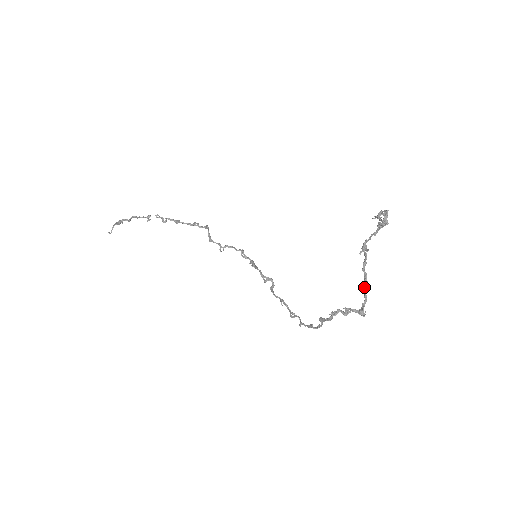
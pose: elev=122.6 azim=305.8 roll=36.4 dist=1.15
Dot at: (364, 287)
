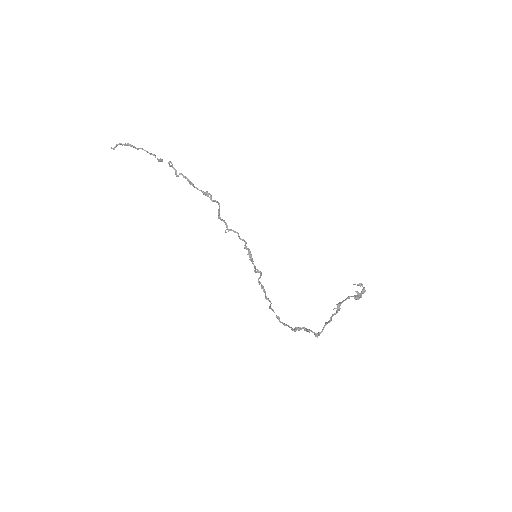
Dot at: (326, 324)
